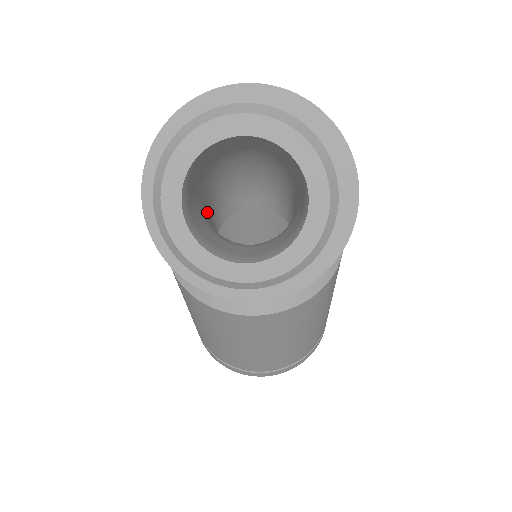
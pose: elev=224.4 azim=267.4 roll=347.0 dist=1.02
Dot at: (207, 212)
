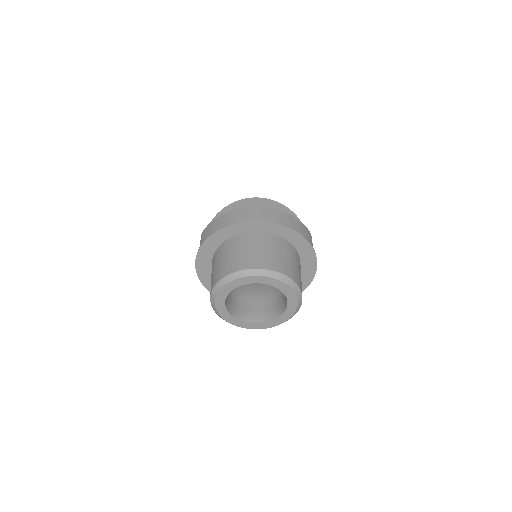
Dot at: occluded
